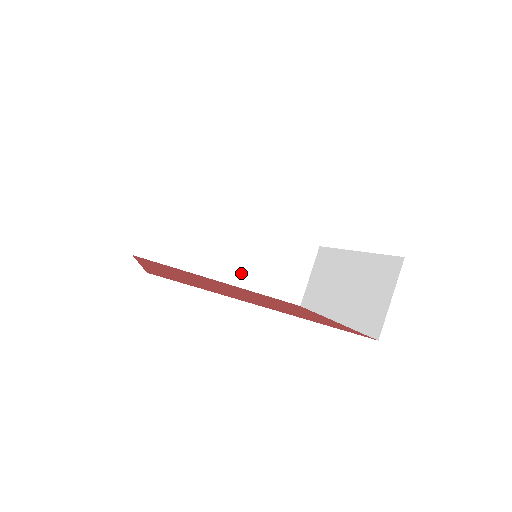
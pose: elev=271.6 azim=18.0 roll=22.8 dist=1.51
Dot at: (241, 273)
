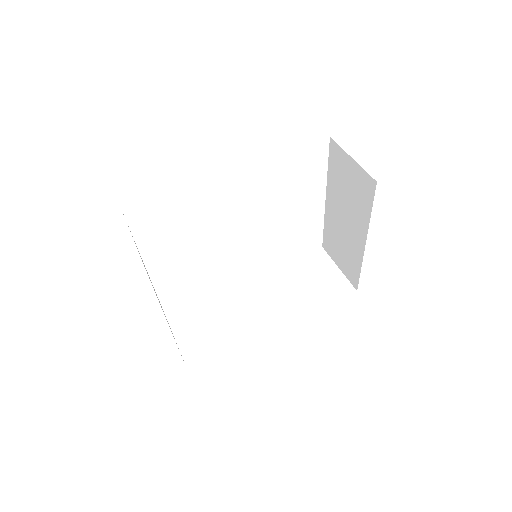
Dot at: (284, 310)
